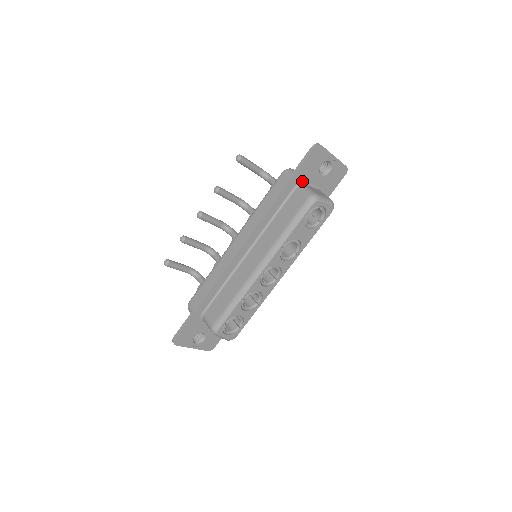
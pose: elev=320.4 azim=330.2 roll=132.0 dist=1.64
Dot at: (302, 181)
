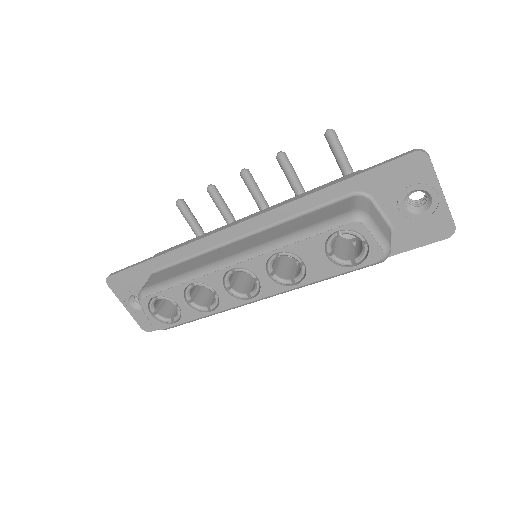
Dot at: (370, 193)
